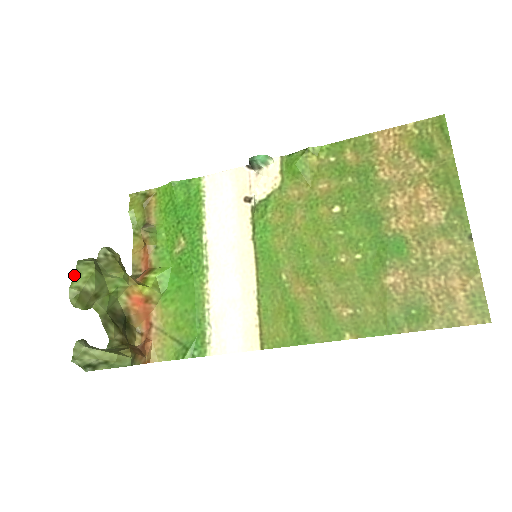
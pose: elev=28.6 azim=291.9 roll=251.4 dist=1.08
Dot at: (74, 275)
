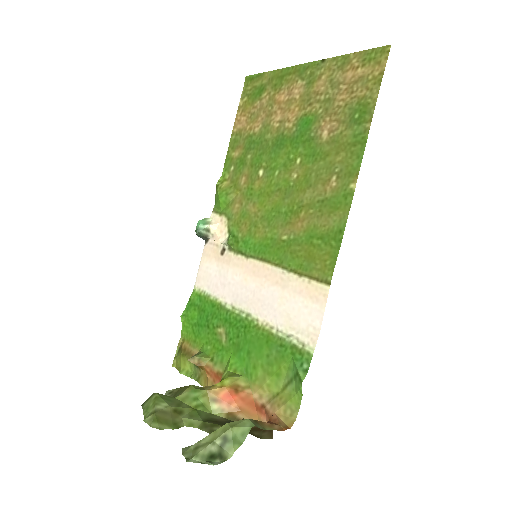
Dot at: (143, 413)
